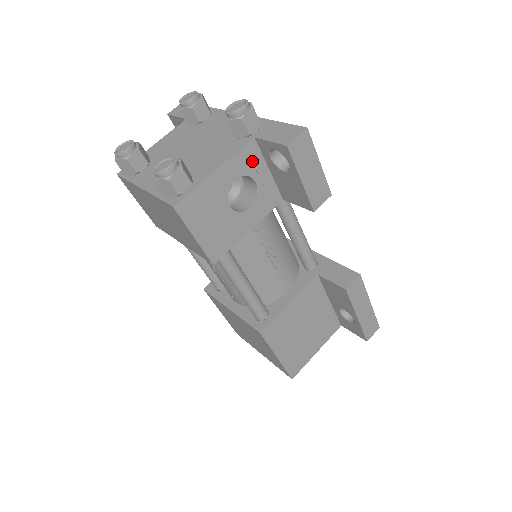
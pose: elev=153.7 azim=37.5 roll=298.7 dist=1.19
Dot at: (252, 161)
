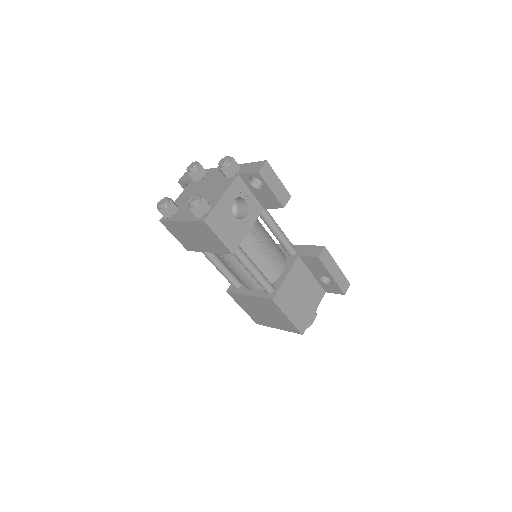
Dot at: (240, 188)
